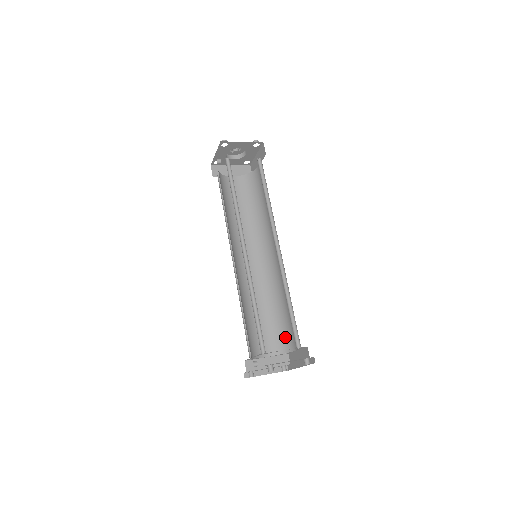
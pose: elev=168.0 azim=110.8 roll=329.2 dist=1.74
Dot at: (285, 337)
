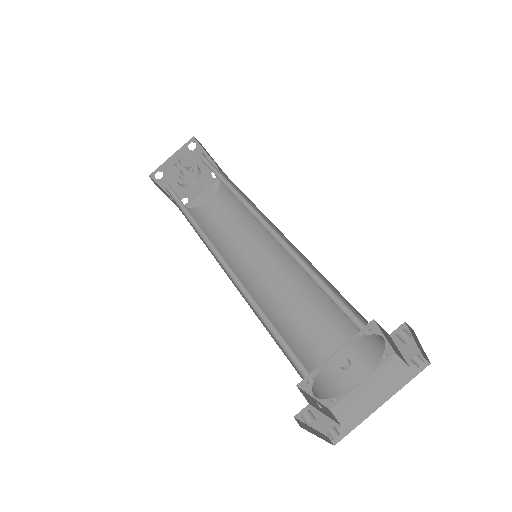
Dot at: (326, 372)
